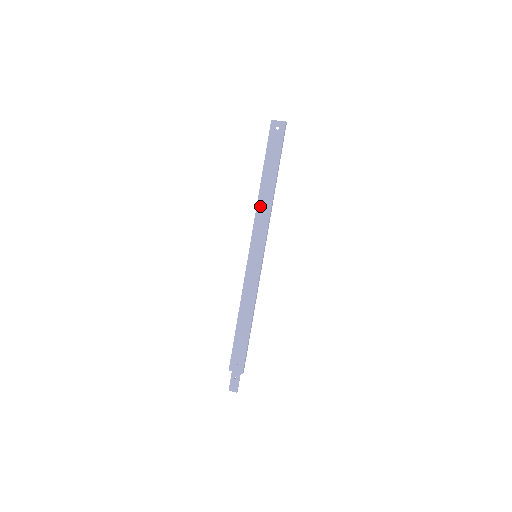
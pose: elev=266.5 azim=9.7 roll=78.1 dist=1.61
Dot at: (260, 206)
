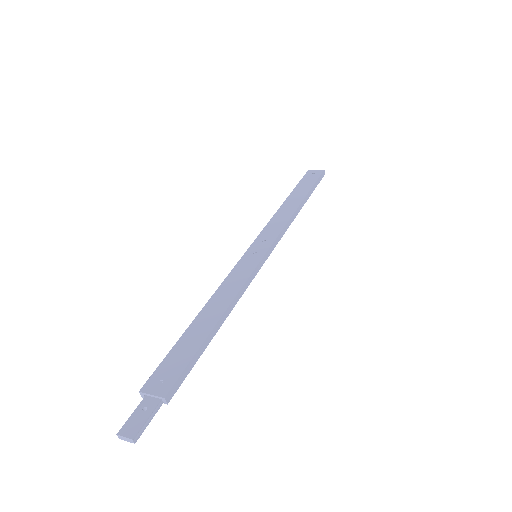
Dot at: (277, 216)
